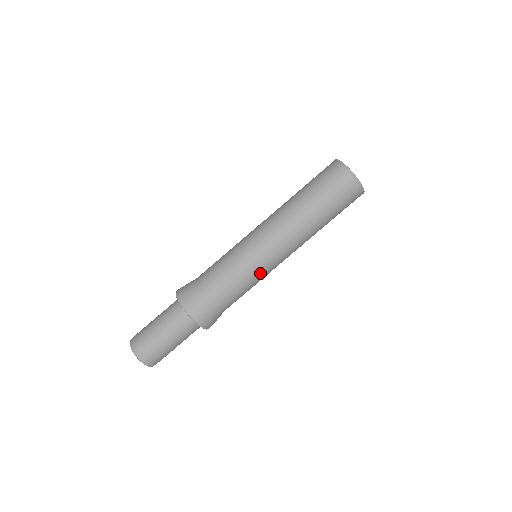
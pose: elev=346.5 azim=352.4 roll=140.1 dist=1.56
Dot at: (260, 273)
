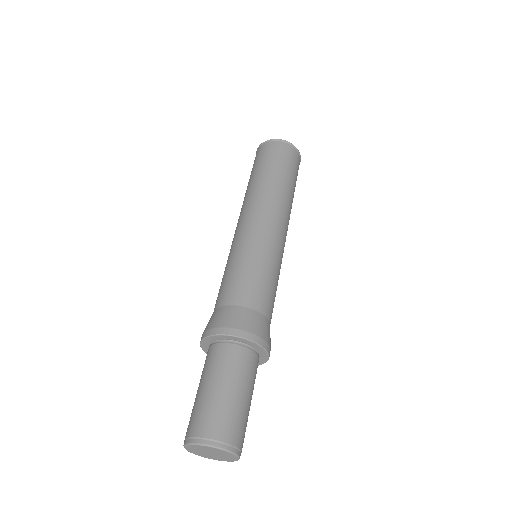
Dot at: (276, 257)
